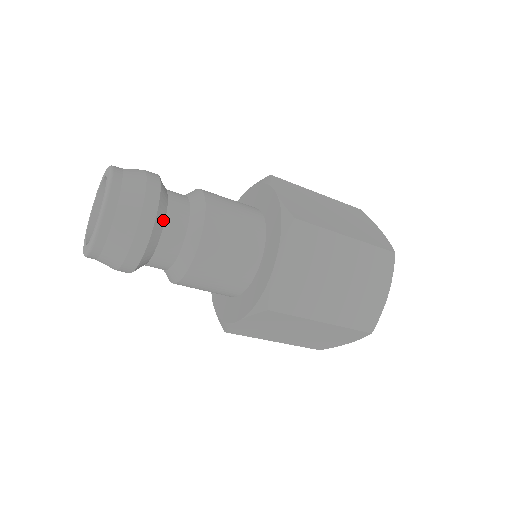
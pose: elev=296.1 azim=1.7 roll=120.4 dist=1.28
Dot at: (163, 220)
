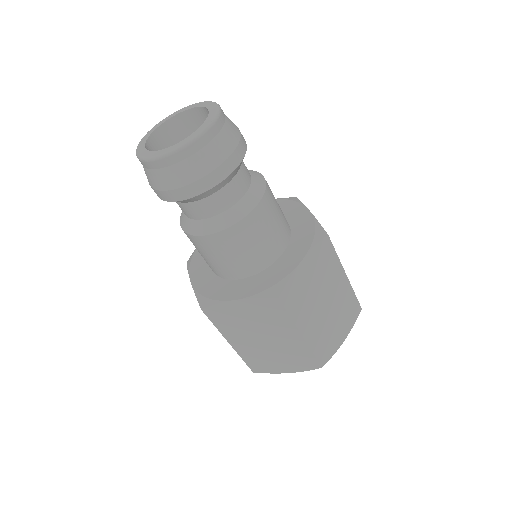
Dot at: (202, 198)
